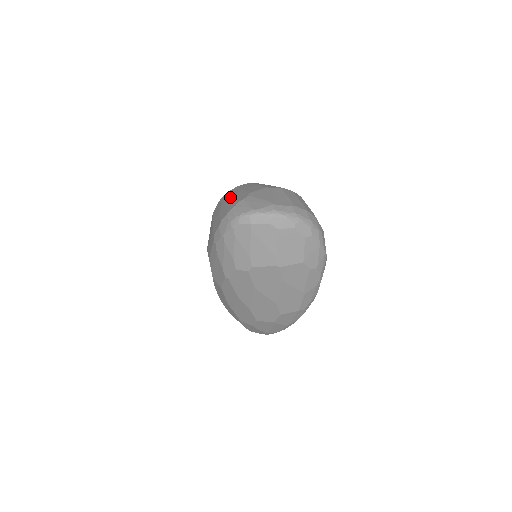
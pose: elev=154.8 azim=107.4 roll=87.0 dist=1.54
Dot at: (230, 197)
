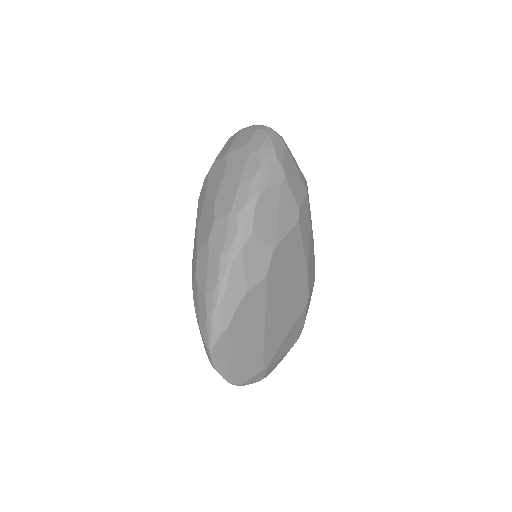
Dot at: occluded
